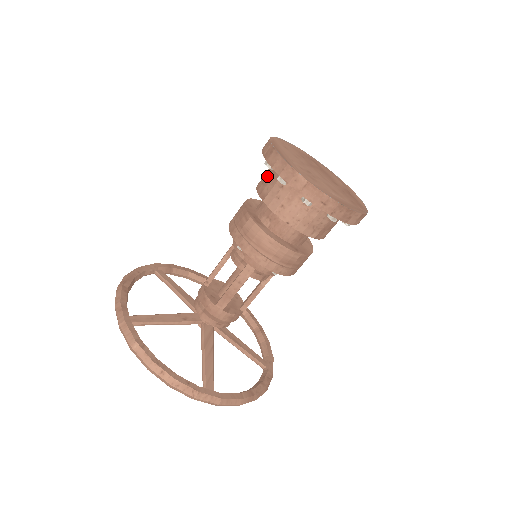
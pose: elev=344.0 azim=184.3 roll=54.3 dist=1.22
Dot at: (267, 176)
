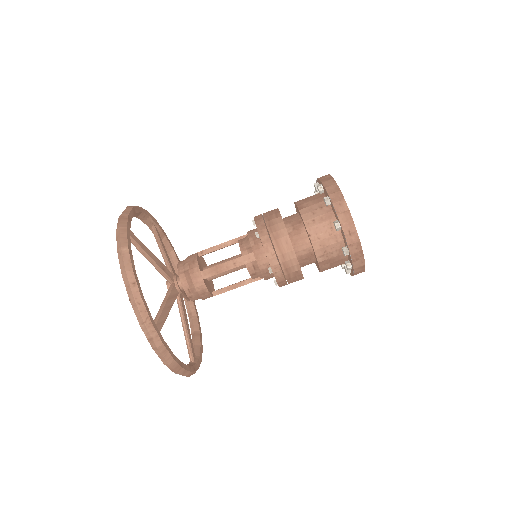
Dot at: (310, 197)
